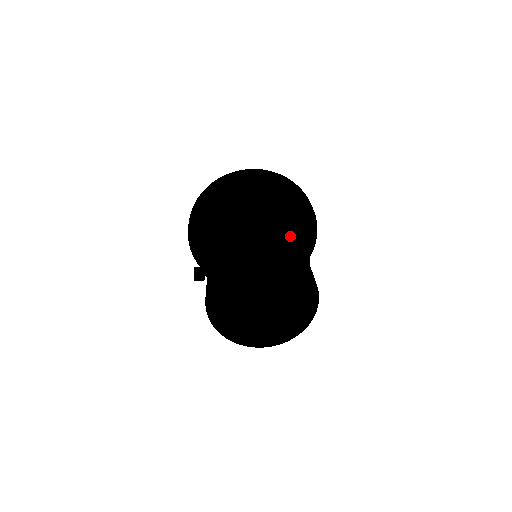
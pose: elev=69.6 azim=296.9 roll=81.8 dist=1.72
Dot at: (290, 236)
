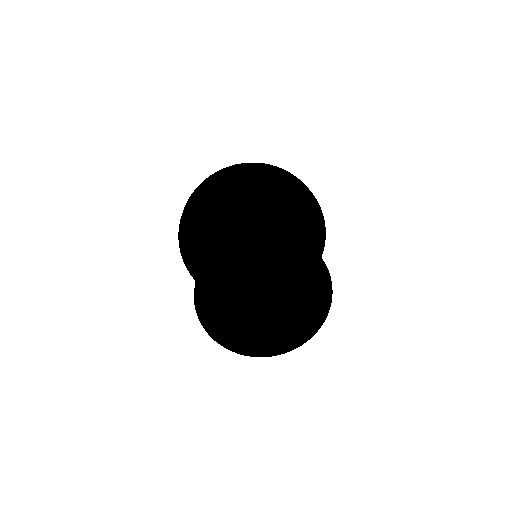
Dot at: occluded
